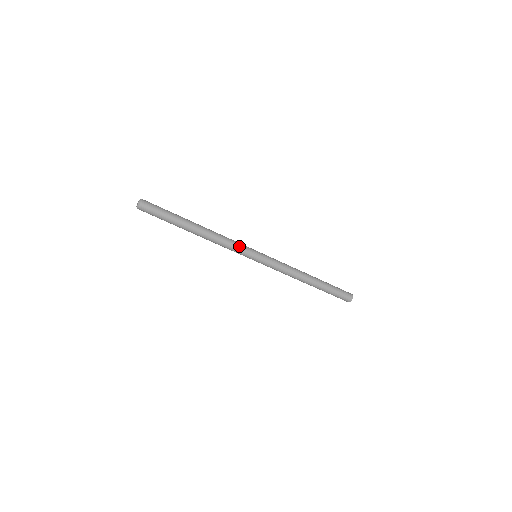
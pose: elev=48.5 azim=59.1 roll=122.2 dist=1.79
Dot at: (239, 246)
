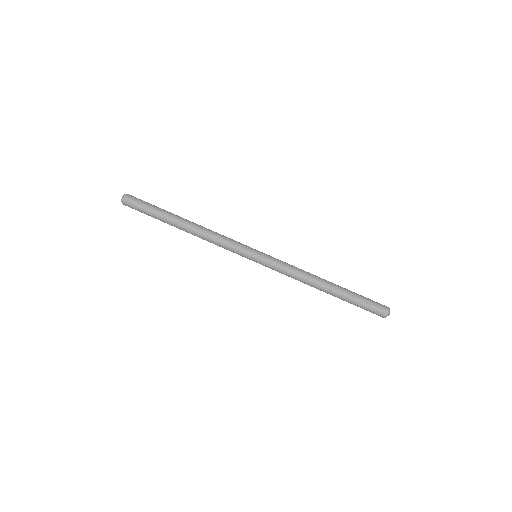
Dot at: (233, 244)
